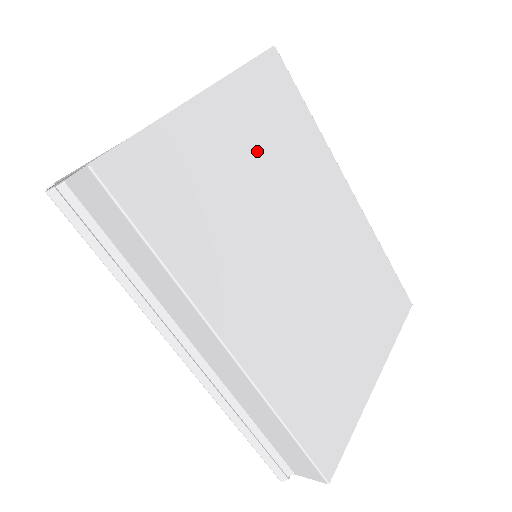
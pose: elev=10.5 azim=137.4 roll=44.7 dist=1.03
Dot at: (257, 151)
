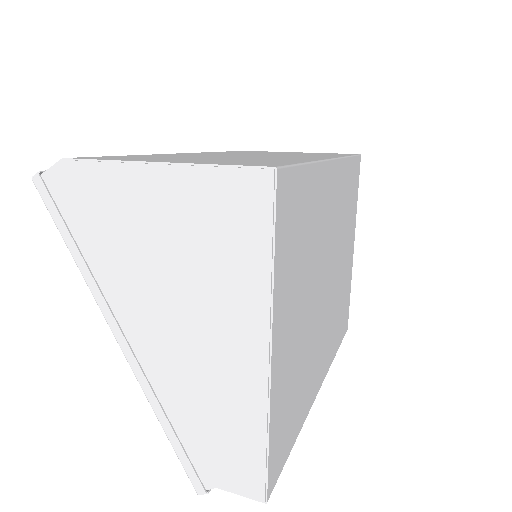
Dot at: (300, 292)
